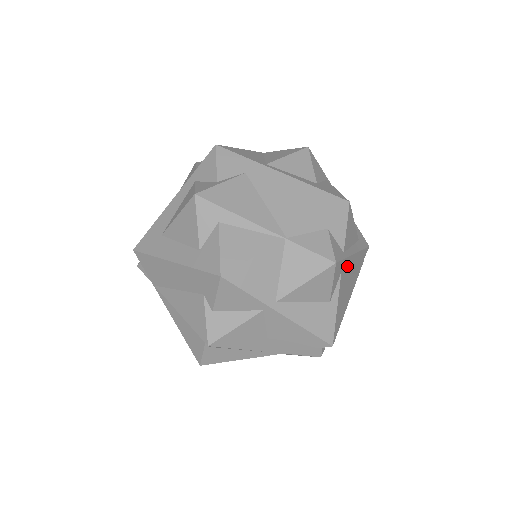
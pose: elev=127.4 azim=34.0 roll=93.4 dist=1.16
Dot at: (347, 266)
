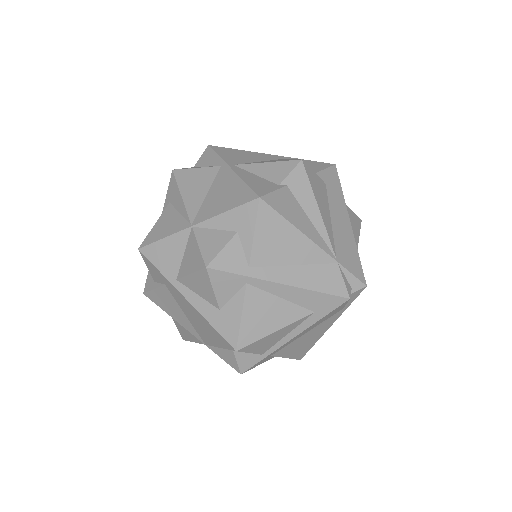
Dot at: (284, 346)
